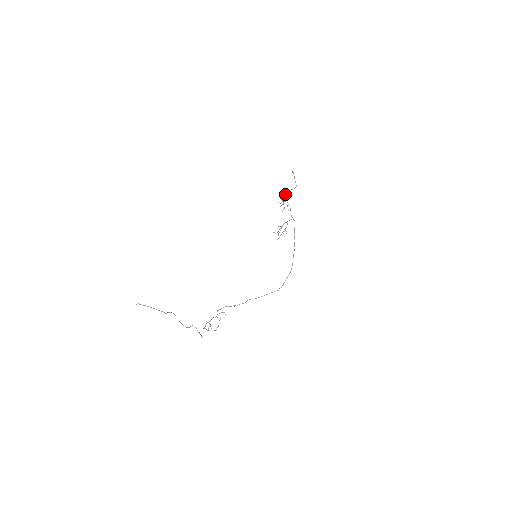
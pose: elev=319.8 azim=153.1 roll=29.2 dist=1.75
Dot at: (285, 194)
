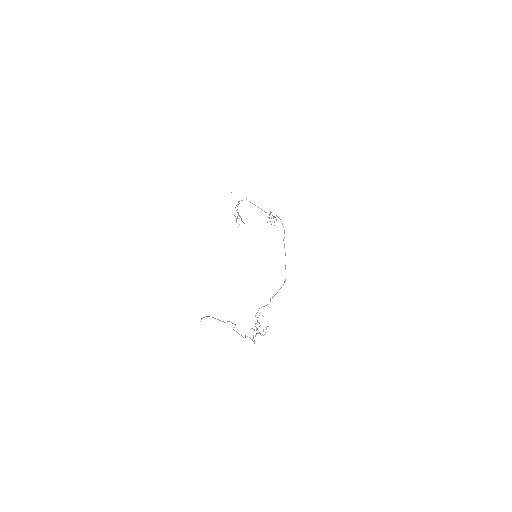
Dot at: (246, 199)
